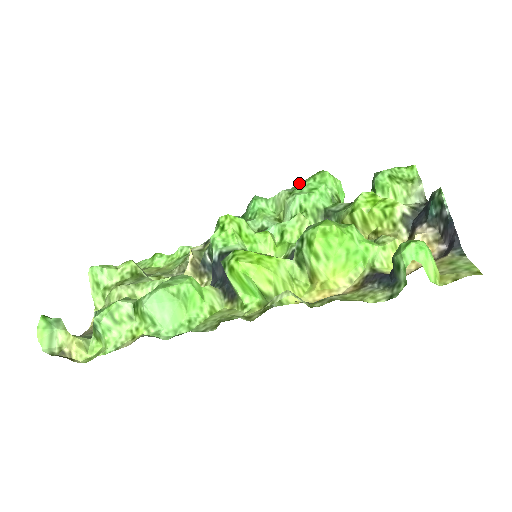
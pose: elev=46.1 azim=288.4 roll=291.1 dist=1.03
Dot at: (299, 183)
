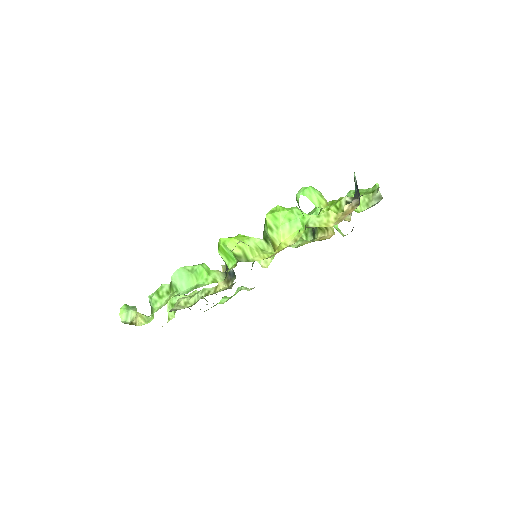
Dot at: occluded
